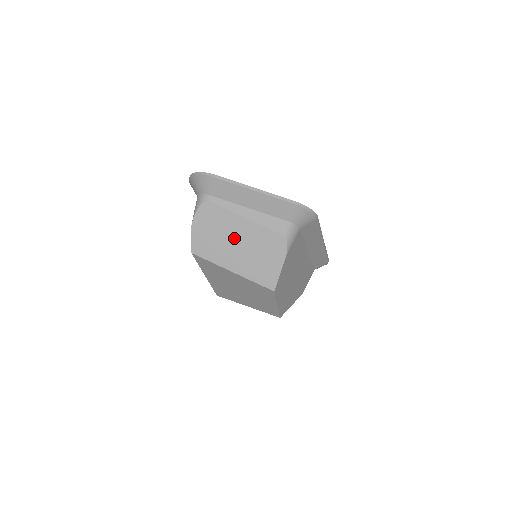
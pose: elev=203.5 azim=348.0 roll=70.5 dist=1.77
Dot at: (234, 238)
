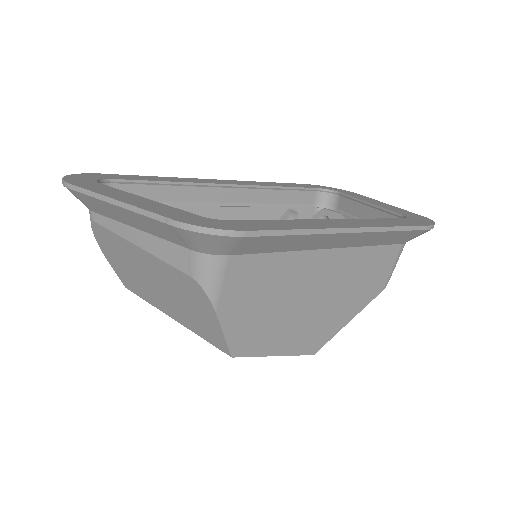
Dot at: (147, 275)
